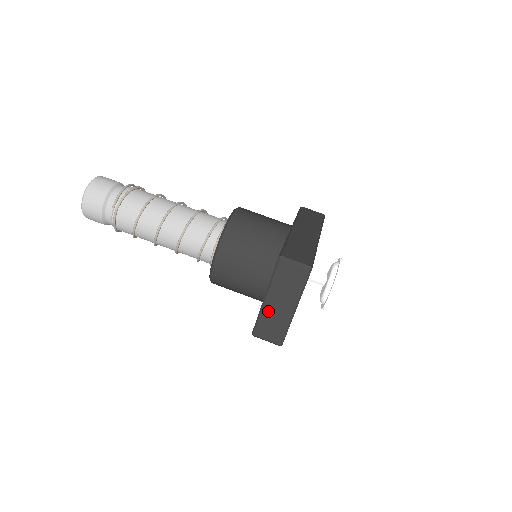
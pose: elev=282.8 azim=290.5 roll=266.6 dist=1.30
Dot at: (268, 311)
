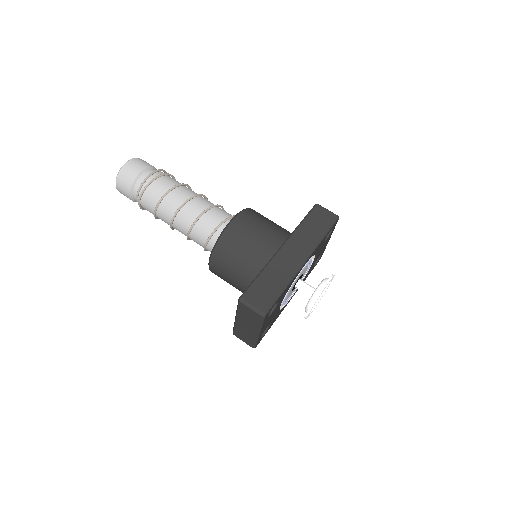
Dot at: (239, 326)
